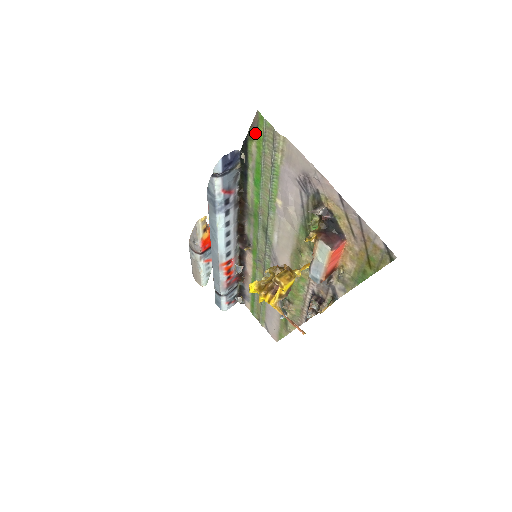
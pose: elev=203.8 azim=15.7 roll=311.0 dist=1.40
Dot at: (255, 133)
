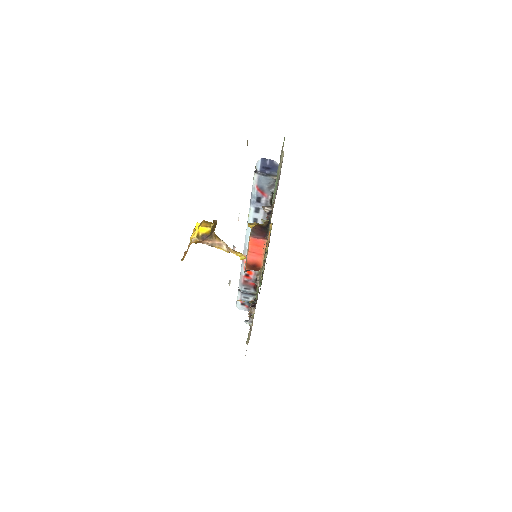
Dot at: occluded
